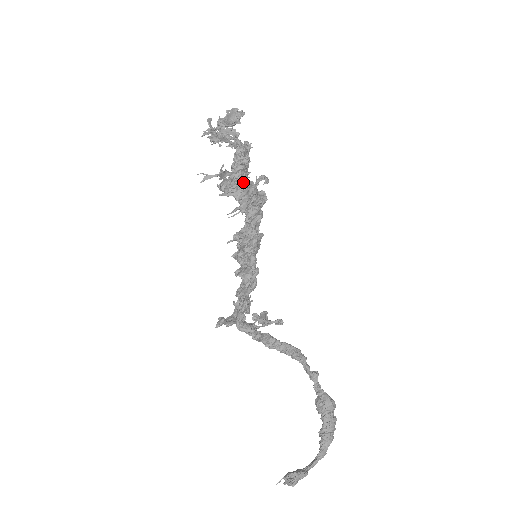
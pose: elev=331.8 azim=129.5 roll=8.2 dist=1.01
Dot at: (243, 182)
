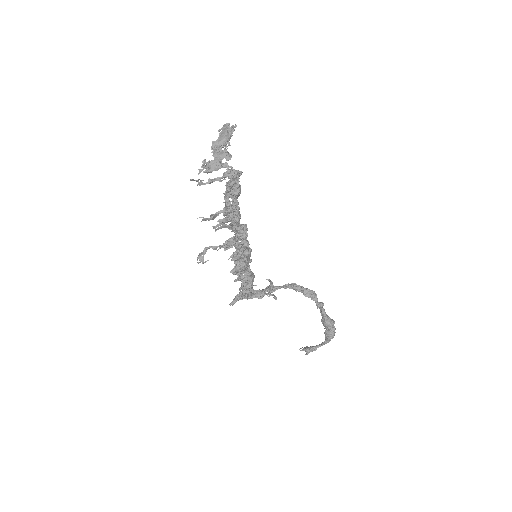
Dot at: (216, 248)
